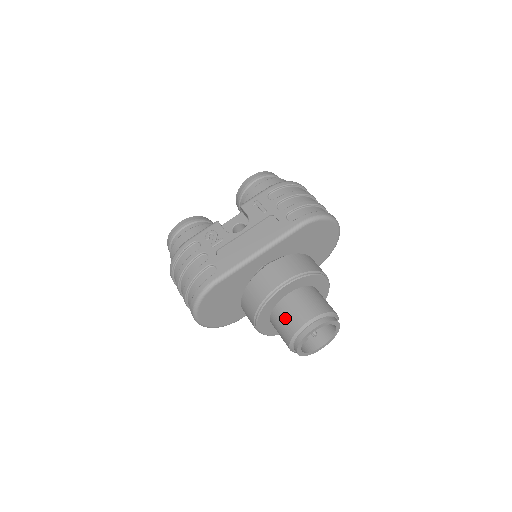
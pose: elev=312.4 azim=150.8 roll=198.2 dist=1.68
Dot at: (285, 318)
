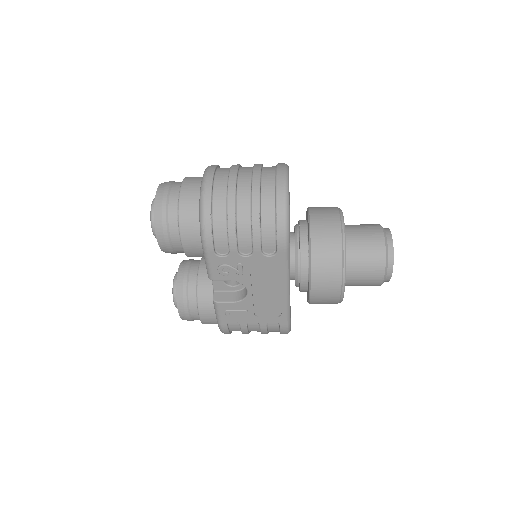
Dot at: occluded
